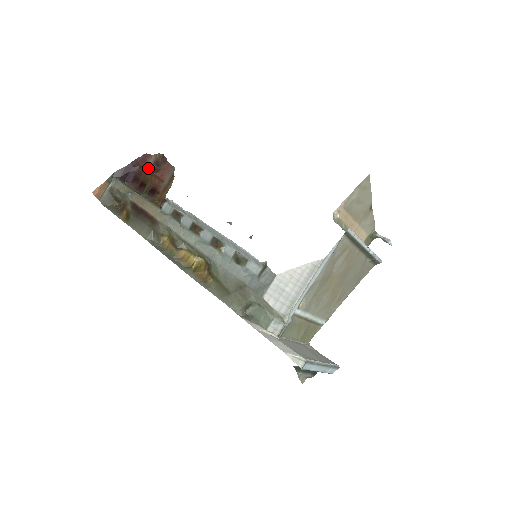
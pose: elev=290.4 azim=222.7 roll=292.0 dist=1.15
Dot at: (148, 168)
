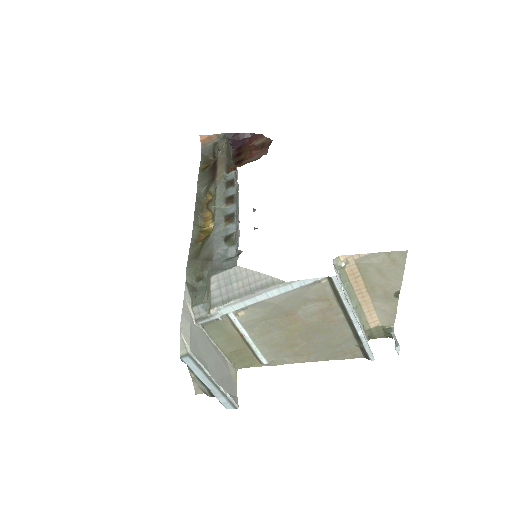
Dot at: (253, 145)
